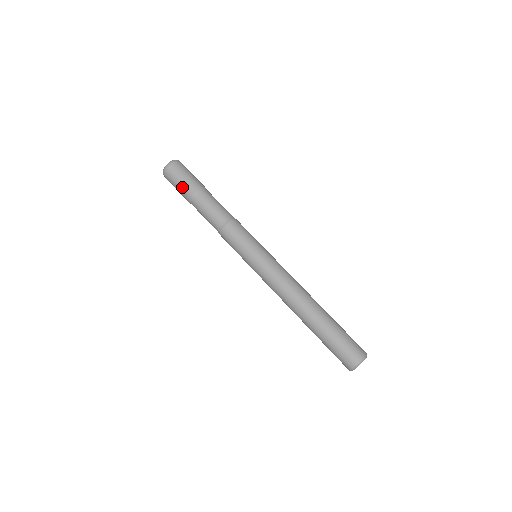
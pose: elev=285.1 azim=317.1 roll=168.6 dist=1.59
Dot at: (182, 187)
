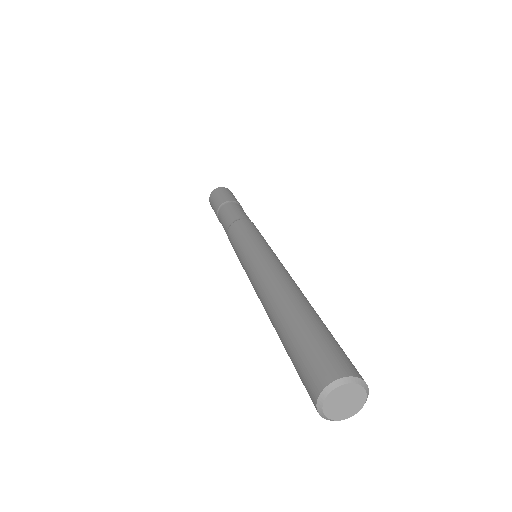
Dot at: (216, 201)
